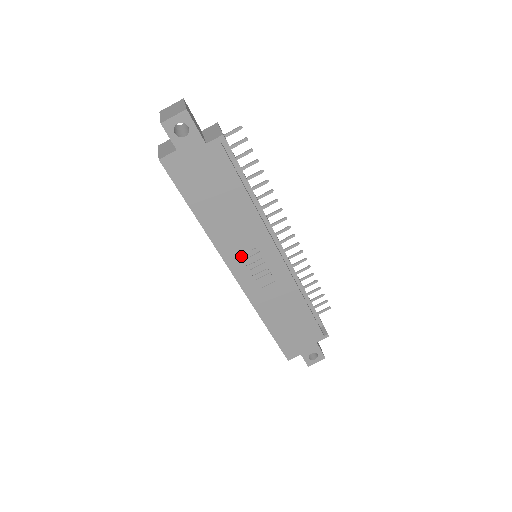
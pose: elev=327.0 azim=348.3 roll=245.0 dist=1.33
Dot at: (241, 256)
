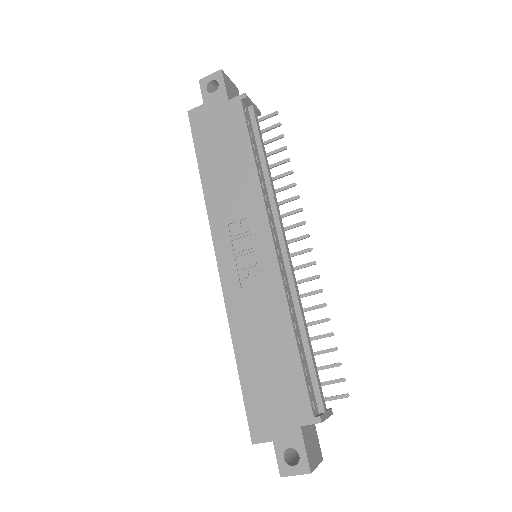
Dot at: (231, 233)
